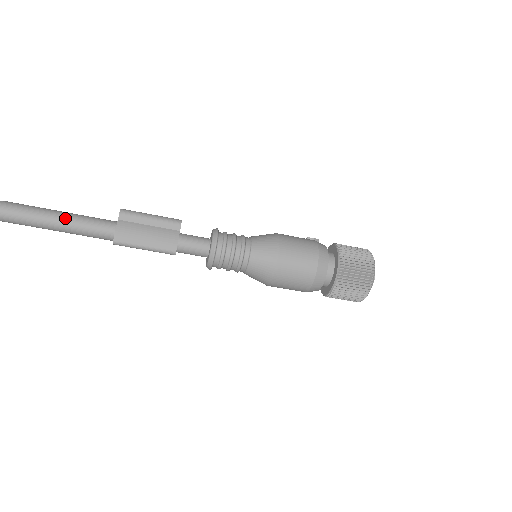
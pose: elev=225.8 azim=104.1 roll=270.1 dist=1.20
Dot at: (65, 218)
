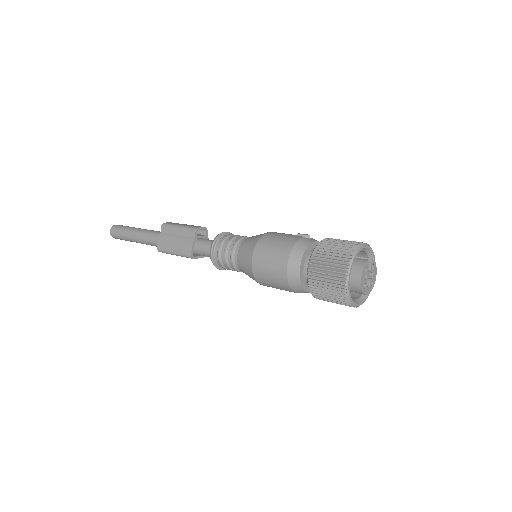
Dot at: (137, 234)
